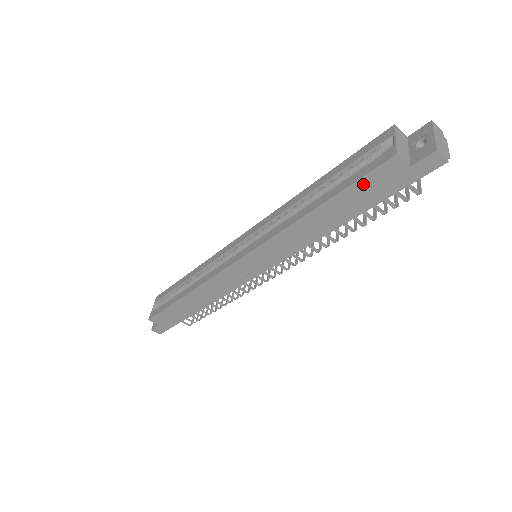
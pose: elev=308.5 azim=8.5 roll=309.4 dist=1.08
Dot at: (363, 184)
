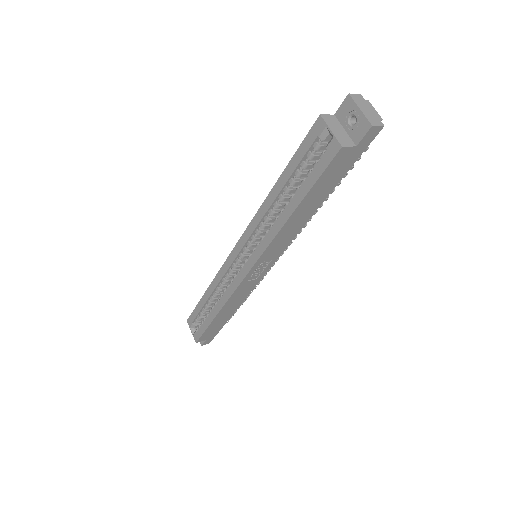
Dot at: (324, 177)
